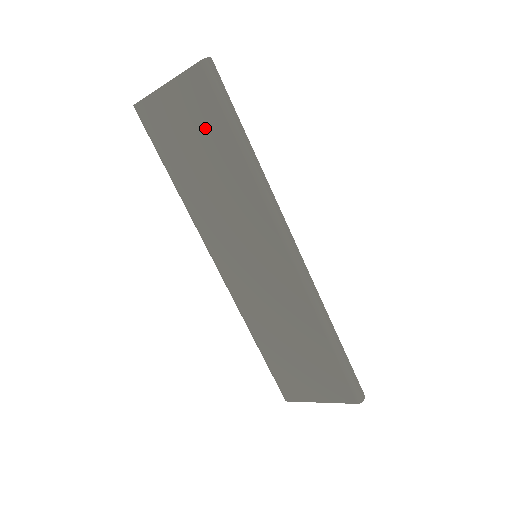
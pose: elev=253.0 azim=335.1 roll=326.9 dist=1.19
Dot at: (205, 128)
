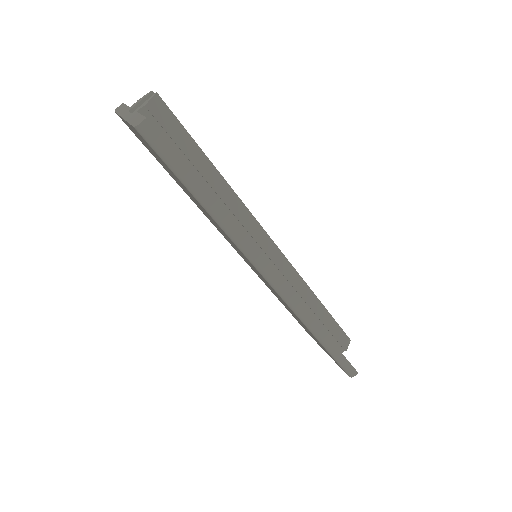
Dot at: occluded
